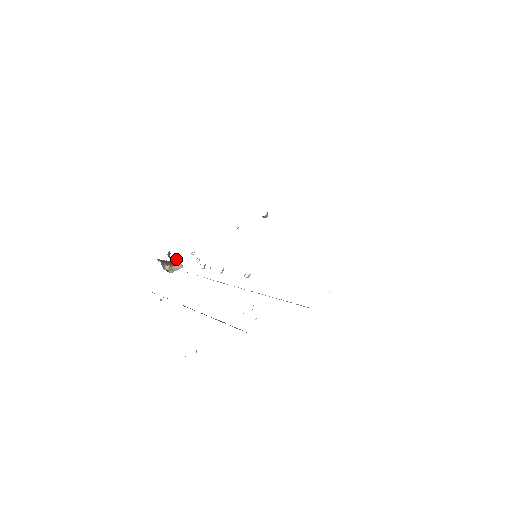
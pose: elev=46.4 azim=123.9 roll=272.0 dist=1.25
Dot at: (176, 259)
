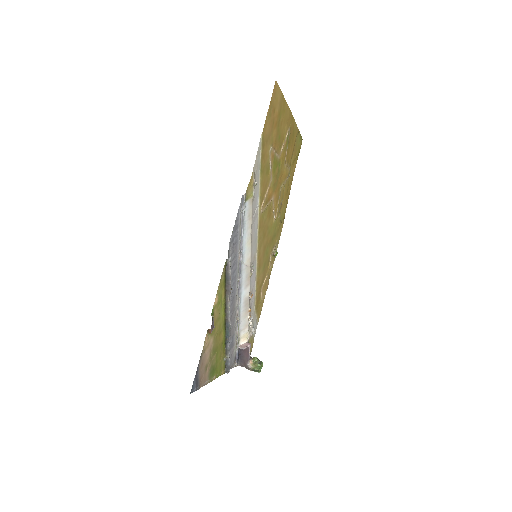
Dot at: (258, 359)
